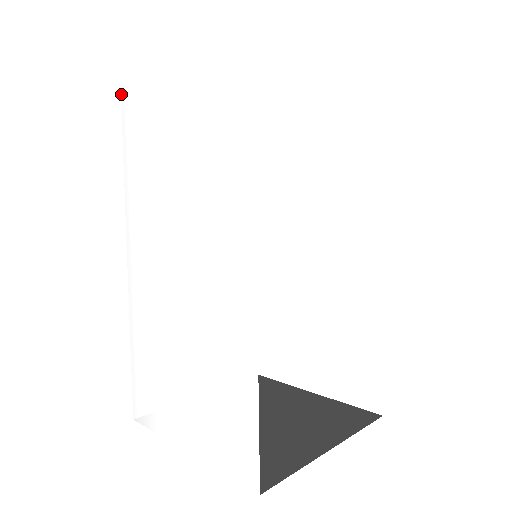
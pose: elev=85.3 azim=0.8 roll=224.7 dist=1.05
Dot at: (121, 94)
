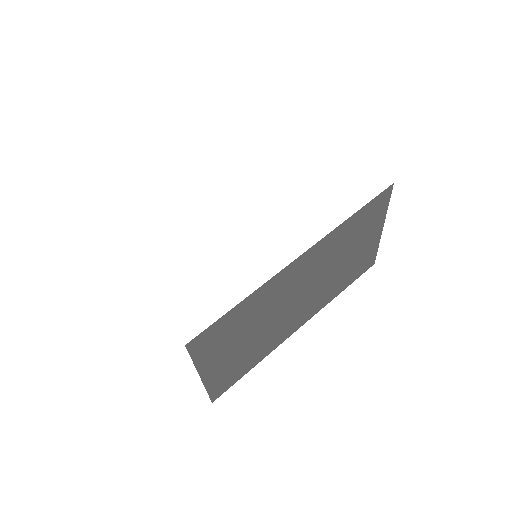
Dot at: occluded
